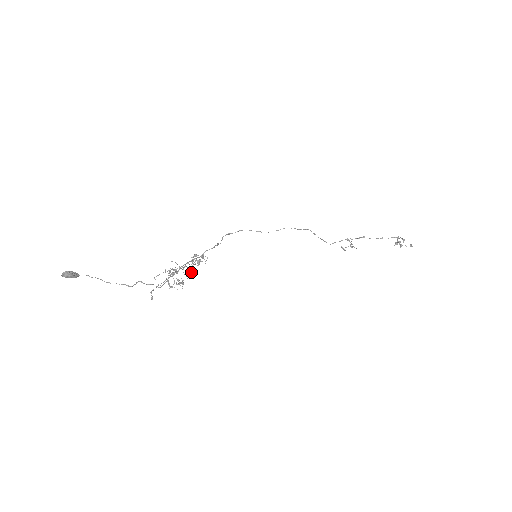
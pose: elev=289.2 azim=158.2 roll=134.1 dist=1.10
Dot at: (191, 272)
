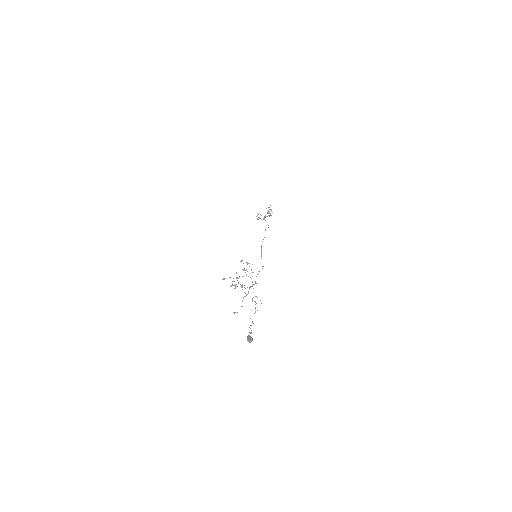
Dot at: occluded
